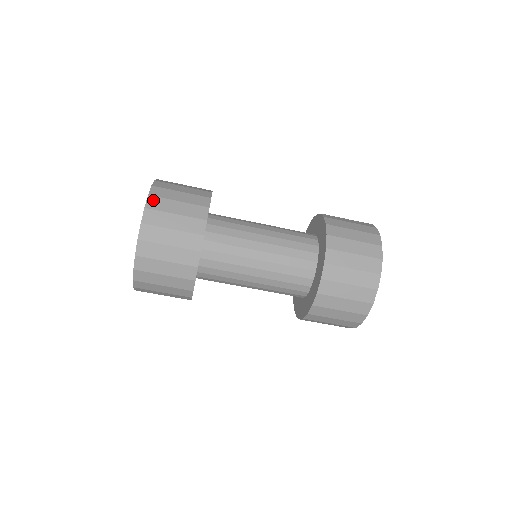
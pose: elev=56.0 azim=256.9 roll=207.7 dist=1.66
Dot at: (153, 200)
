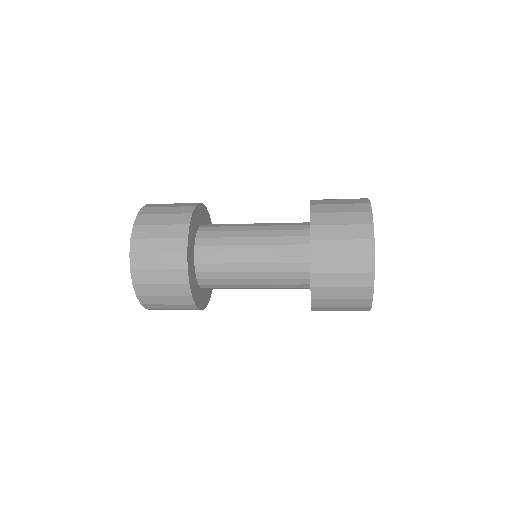
Dot at: (147, 306)
